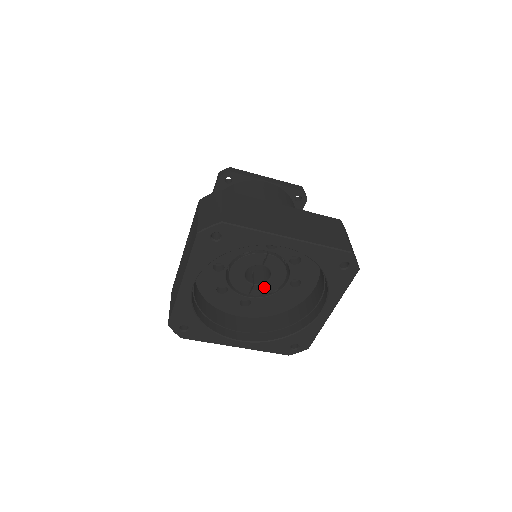
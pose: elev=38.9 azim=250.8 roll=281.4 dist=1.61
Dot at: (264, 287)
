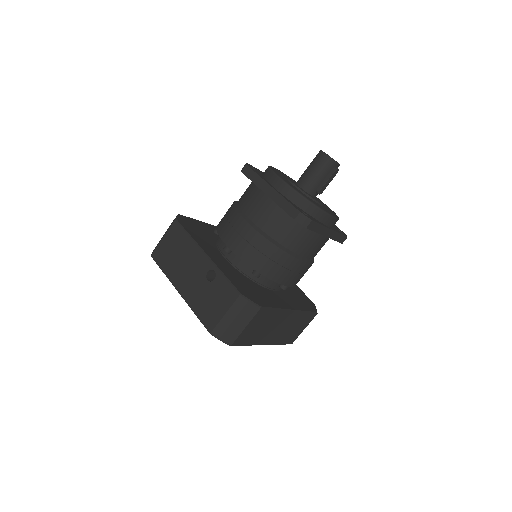
Dot at: occluded
